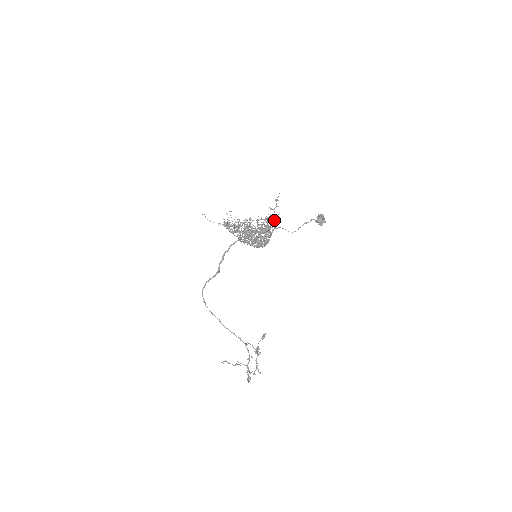
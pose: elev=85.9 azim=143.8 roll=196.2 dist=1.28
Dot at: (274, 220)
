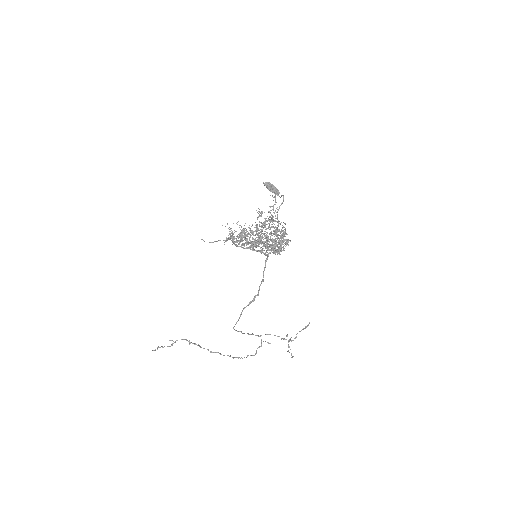
Dot at: (273, 216)
